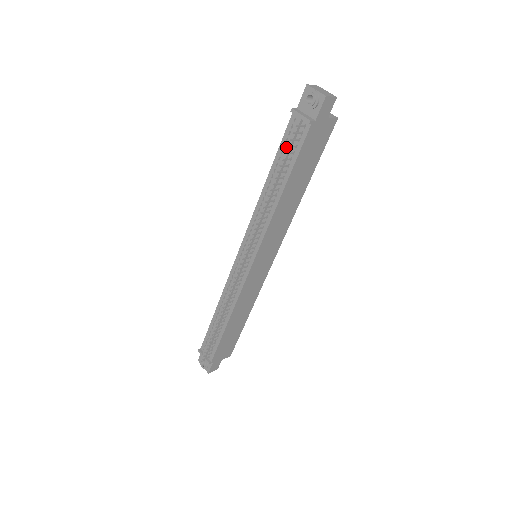
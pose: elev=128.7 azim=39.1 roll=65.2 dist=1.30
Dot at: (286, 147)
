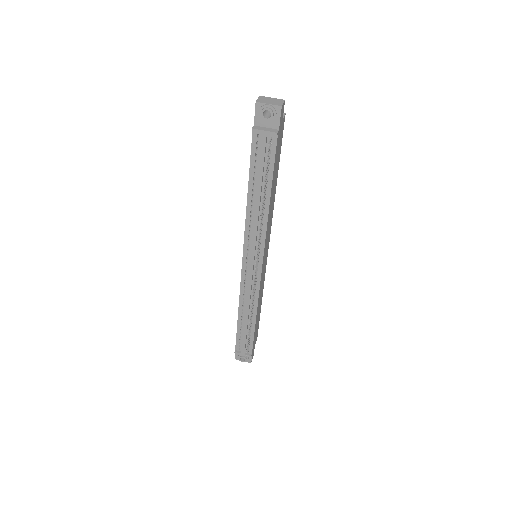
Dot at: (260, 162)
